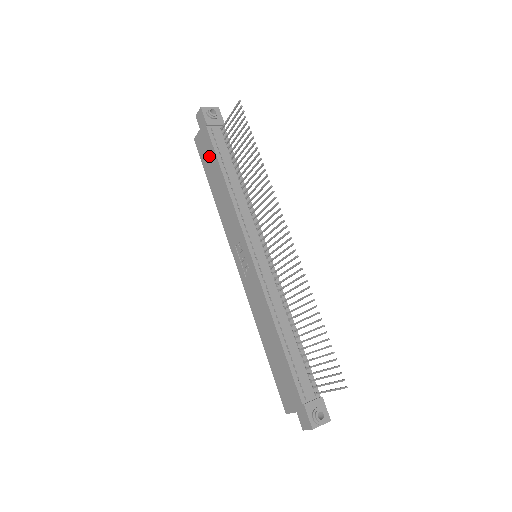
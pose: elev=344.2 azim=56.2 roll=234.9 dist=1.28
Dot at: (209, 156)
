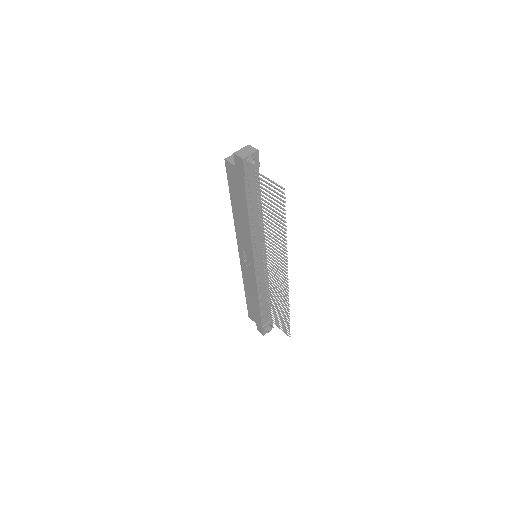
Dot at: (238, 190)
